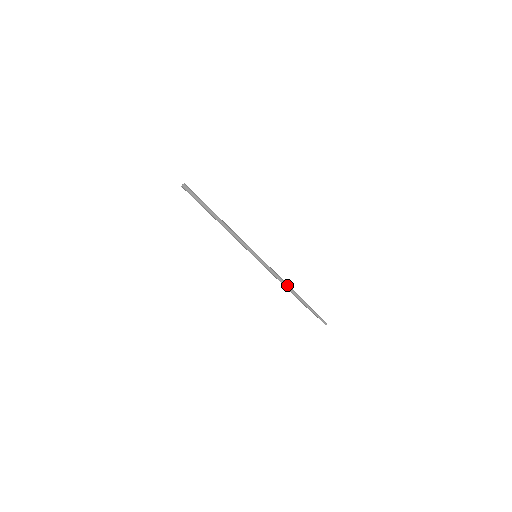
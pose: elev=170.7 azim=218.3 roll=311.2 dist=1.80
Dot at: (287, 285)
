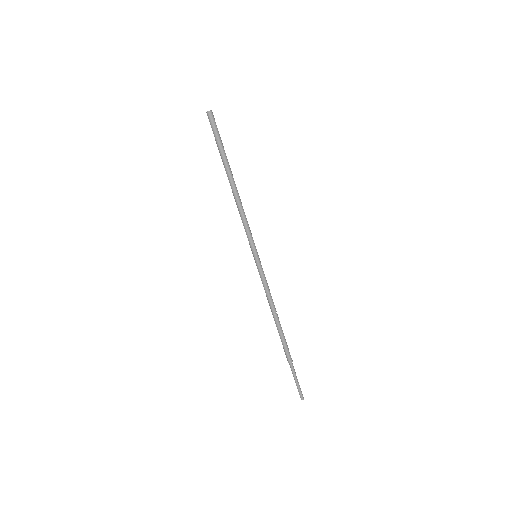
Dot at: occluded
